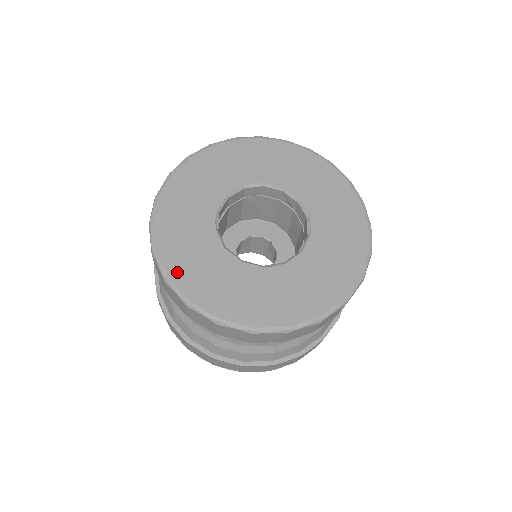
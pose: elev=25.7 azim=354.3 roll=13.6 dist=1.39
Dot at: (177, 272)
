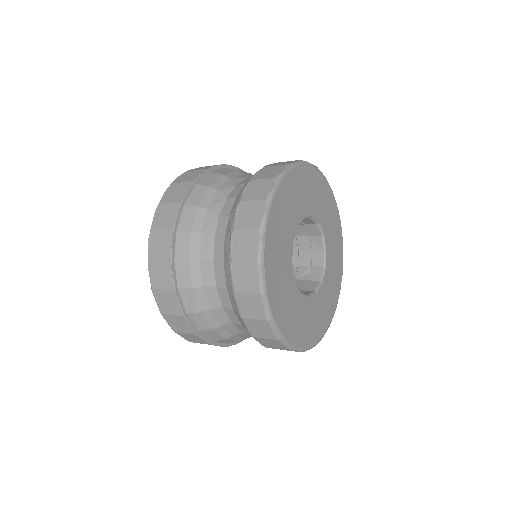
Dot at: (306, 341)
